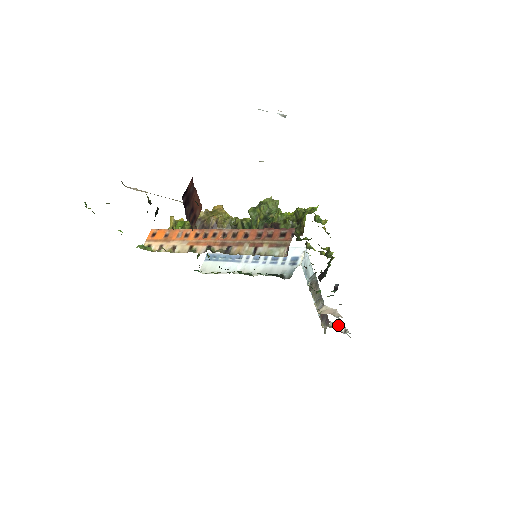
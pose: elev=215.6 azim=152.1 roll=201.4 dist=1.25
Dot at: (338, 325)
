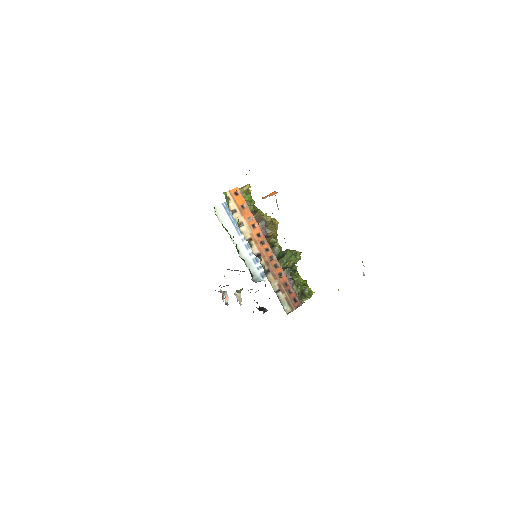
Dot at: (227, 297)
